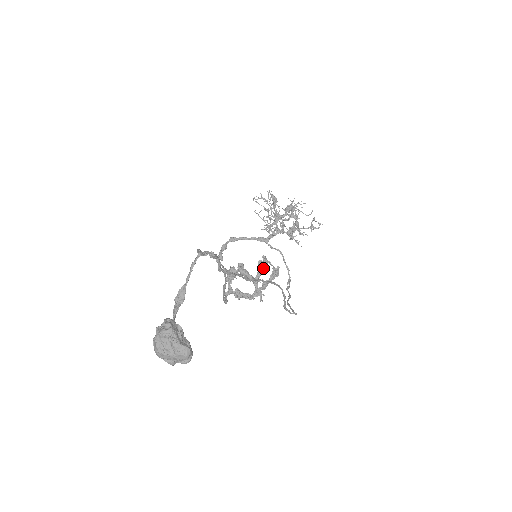
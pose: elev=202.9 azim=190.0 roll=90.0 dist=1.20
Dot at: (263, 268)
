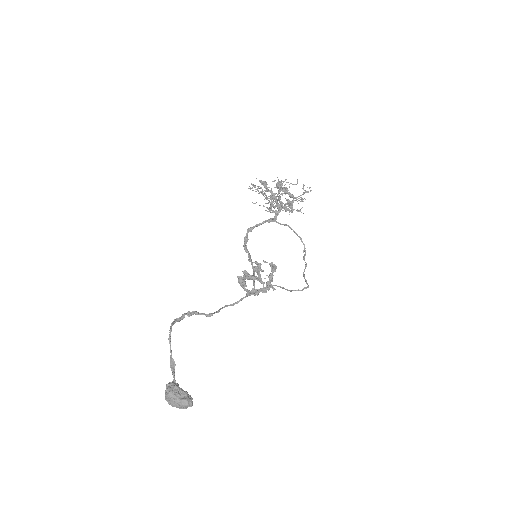
Dot at: (259, 270)
